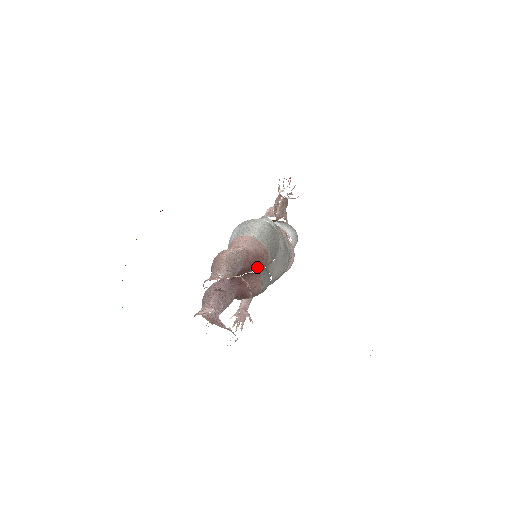
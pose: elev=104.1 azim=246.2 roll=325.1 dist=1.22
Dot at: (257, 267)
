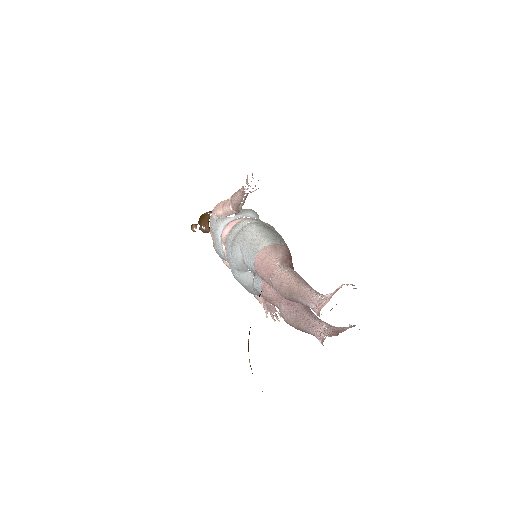
Dot at: occluded
